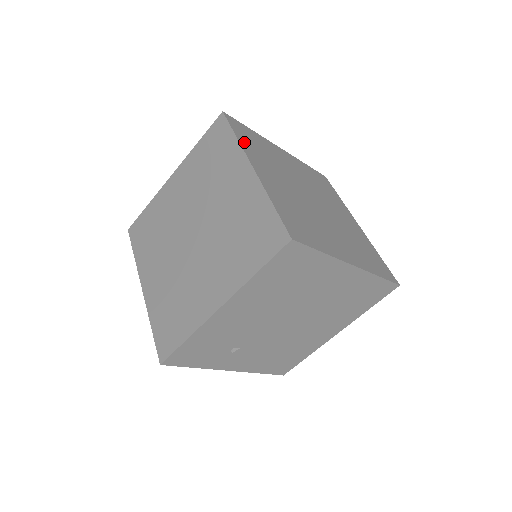
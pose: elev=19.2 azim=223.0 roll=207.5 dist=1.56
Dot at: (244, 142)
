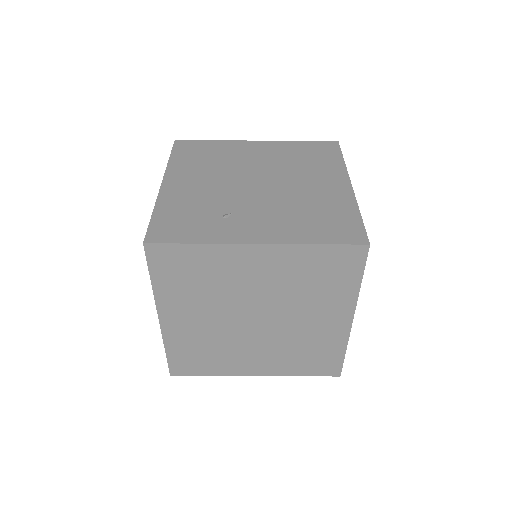
Dot at: occluded
